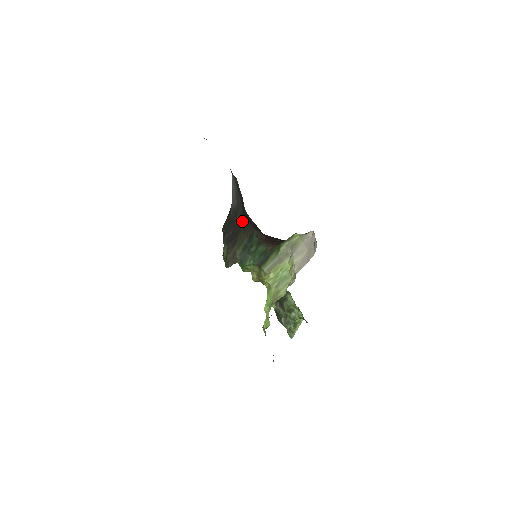
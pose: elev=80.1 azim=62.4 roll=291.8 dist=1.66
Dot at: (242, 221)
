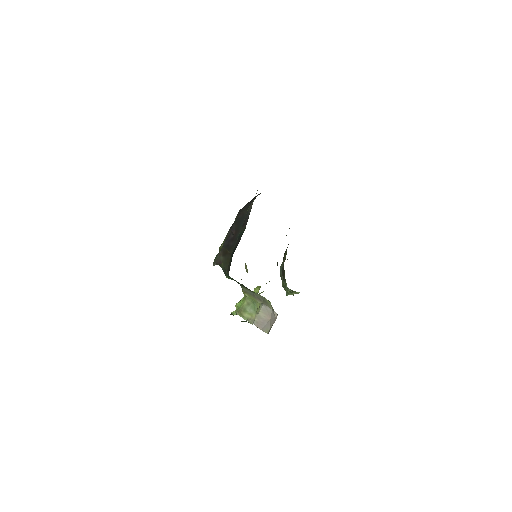
Dot at: (235, 246)
